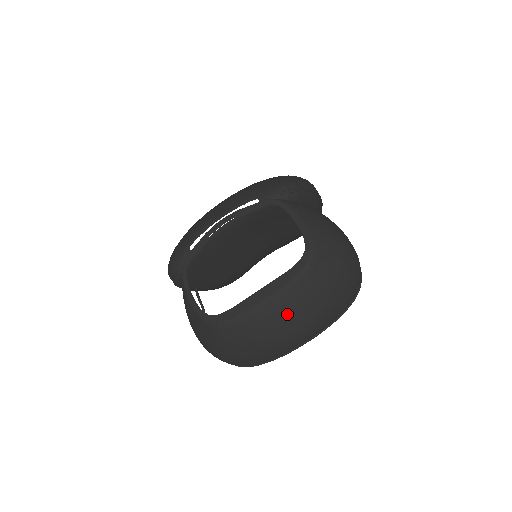
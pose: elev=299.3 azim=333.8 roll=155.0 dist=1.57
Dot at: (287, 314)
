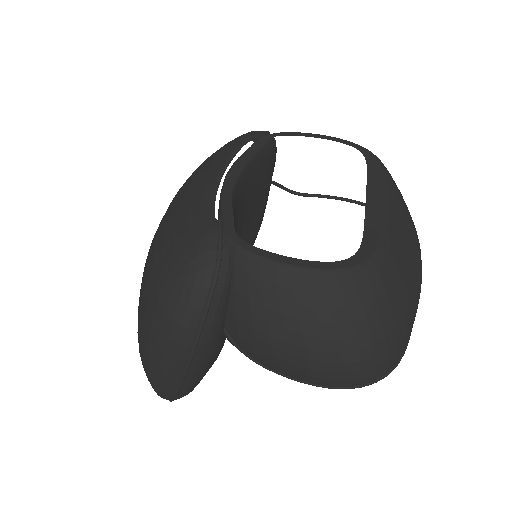
Dot at: (406, 218)
